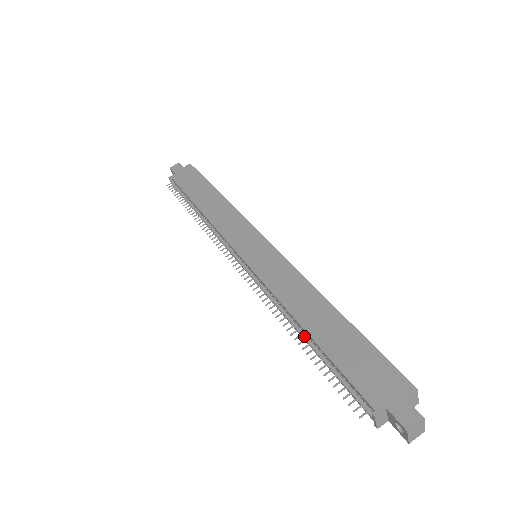
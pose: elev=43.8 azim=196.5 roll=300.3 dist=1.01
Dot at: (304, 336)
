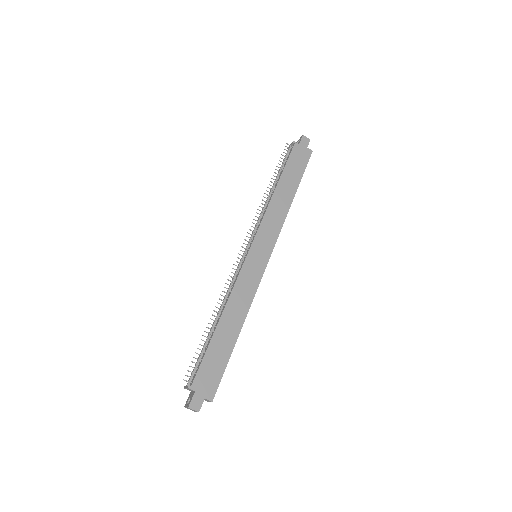
Dot at: (215, 322)
